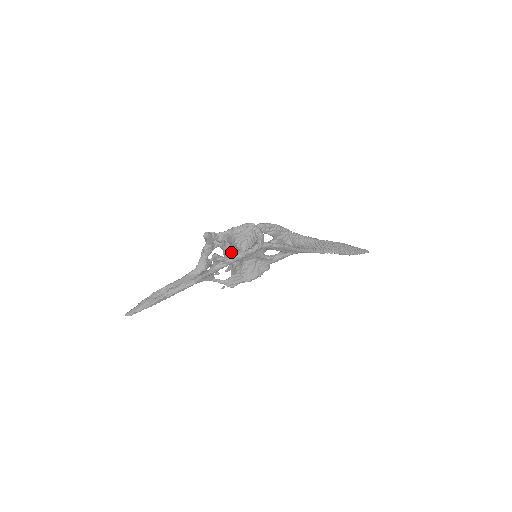
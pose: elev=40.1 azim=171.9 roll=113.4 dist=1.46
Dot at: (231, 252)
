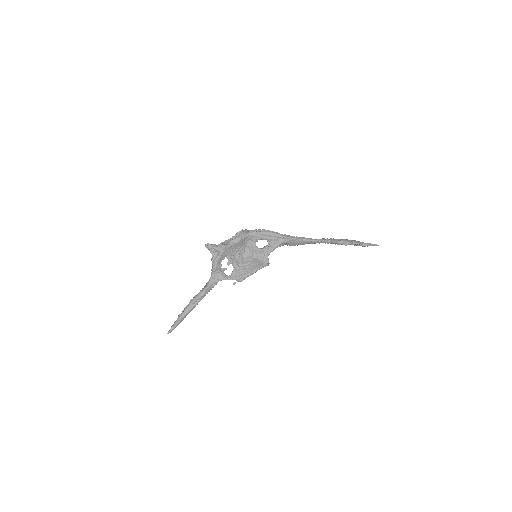
Dot at: occluded
